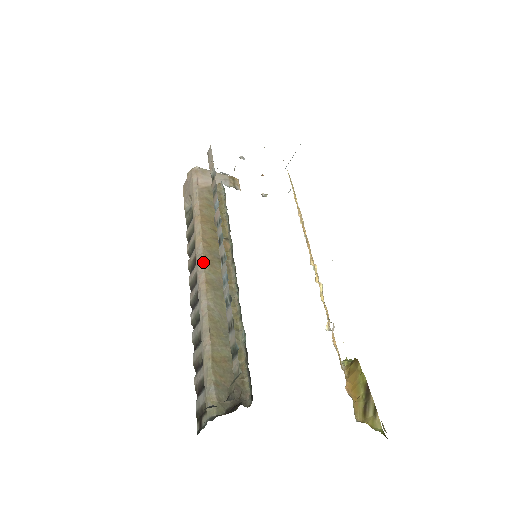
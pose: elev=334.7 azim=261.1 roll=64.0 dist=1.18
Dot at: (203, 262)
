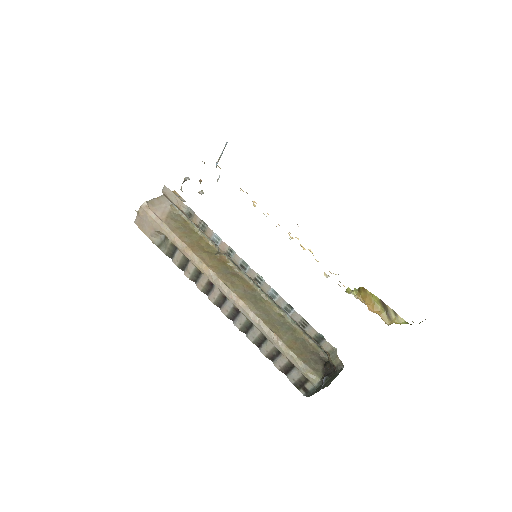
Dot at: (225, 284)
